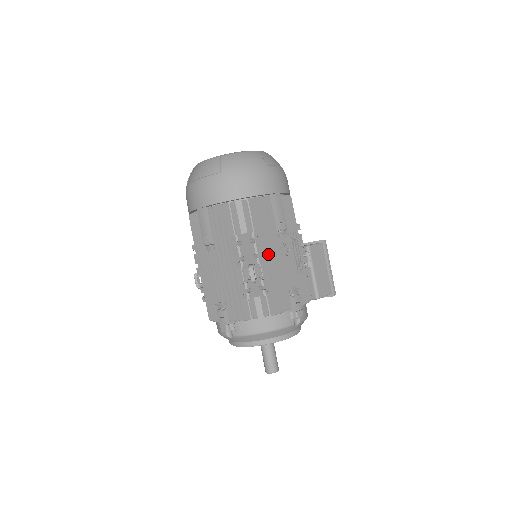
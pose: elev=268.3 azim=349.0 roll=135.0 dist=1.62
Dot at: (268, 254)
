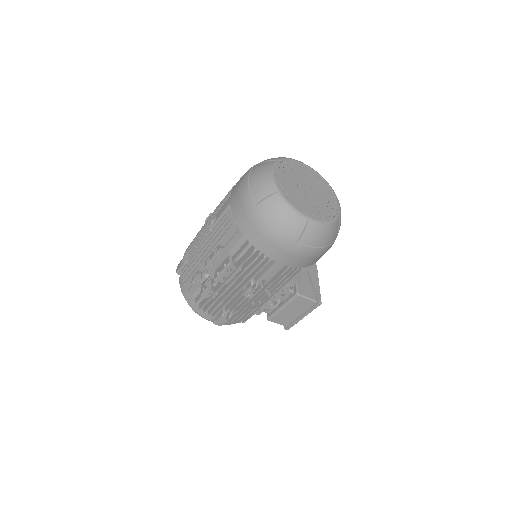
Dot at: (230, 282)
